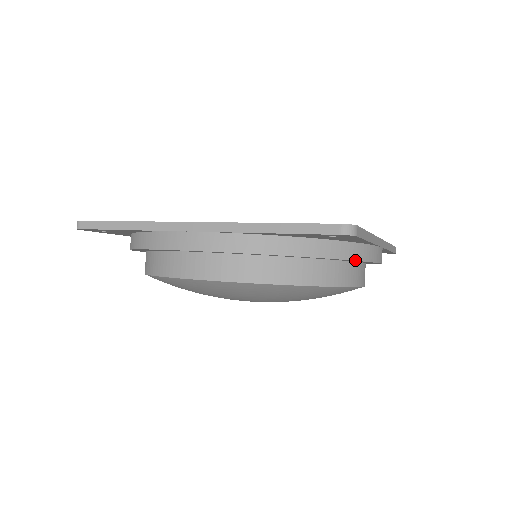
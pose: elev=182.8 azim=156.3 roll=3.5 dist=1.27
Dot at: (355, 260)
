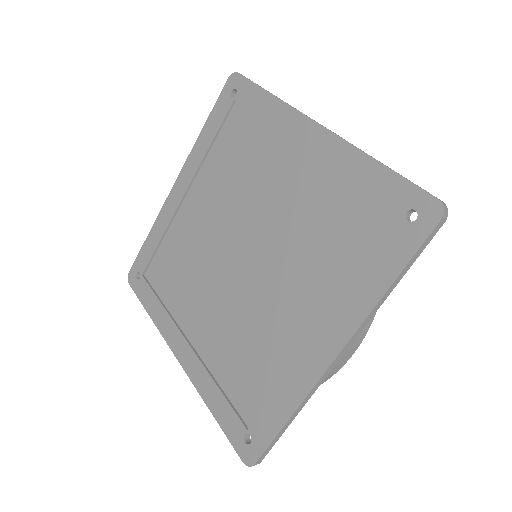
Dot at: occluded
